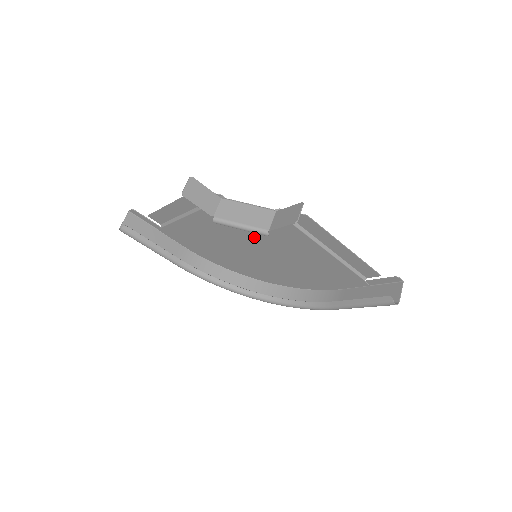
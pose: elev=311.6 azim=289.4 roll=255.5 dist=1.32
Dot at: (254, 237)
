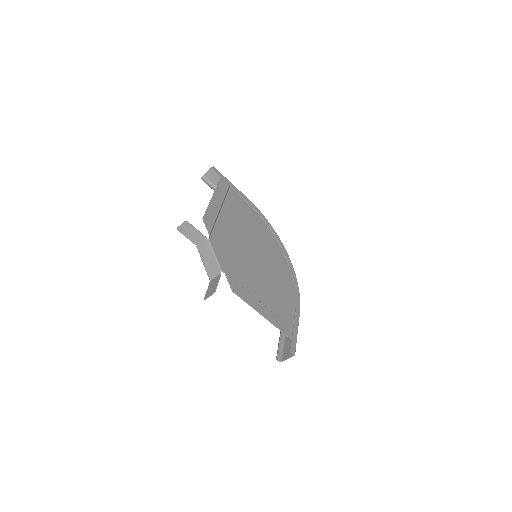
Dot at: (244, 254)
